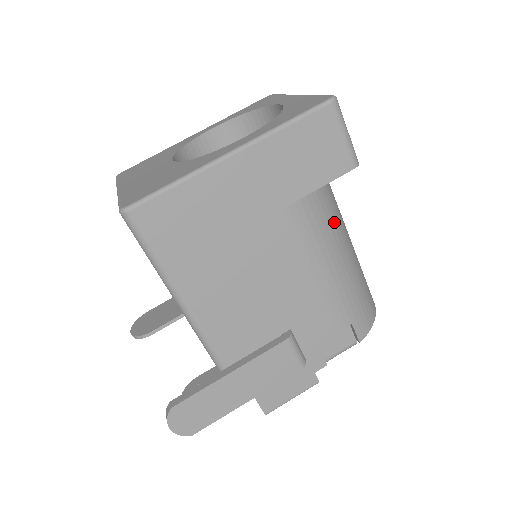
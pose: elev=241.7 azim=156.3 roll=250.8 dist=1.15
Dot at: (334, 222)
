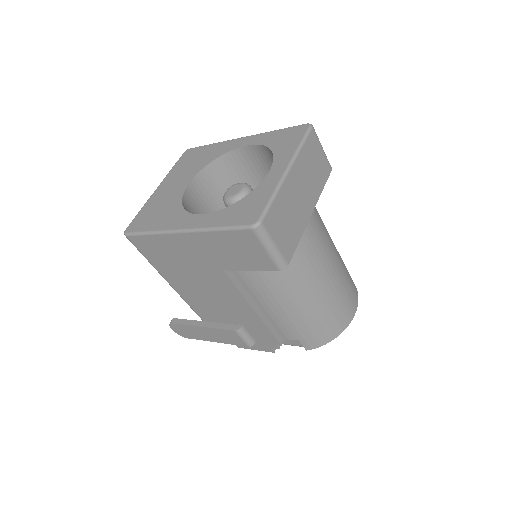
Dot at: (287, 280)
